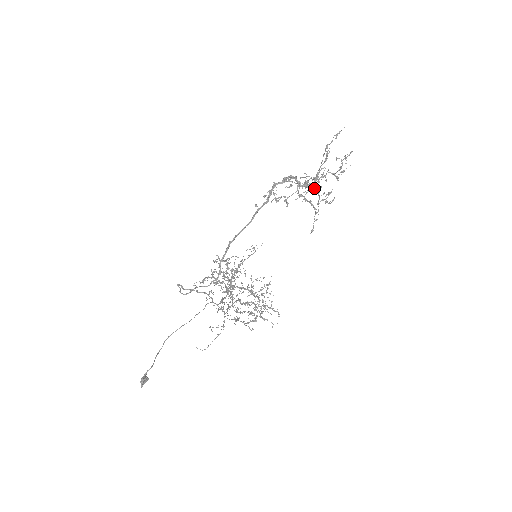
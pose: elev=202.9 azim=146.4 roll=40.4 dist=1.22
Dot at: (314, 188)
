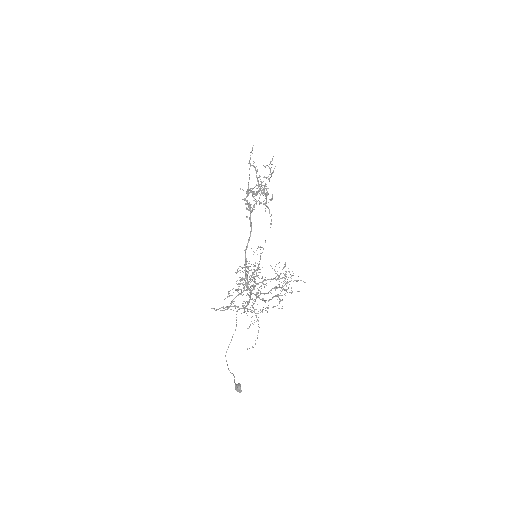
Dot at: (262, 192)
